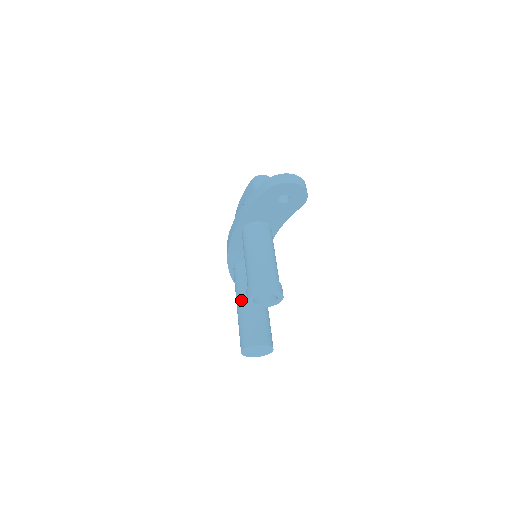
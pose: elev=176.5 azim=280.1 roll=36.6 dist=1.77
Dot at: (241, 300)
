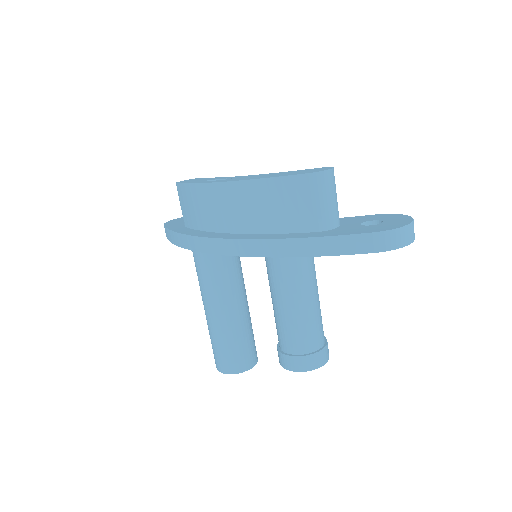
Dot at: (222, 309)
